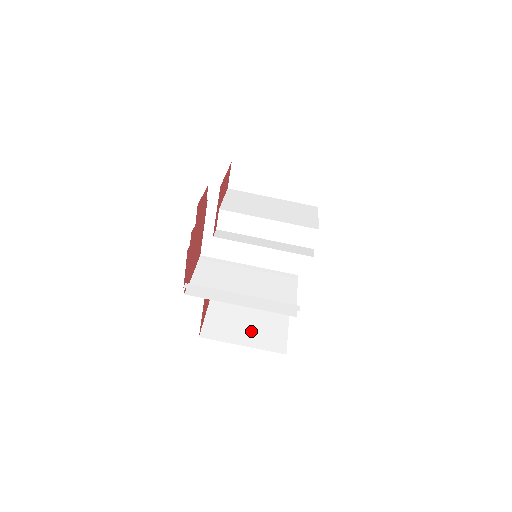
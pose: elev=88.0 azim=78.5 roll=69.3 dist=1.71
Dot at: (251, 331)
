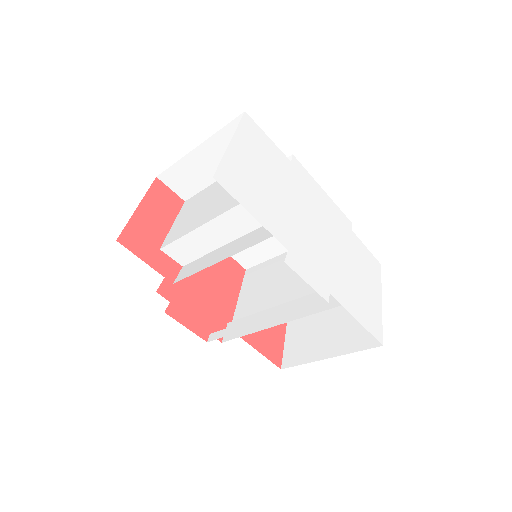
Dot at: (335, 330)
